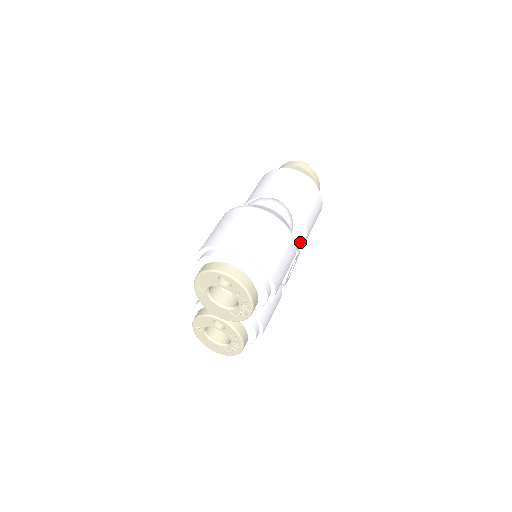
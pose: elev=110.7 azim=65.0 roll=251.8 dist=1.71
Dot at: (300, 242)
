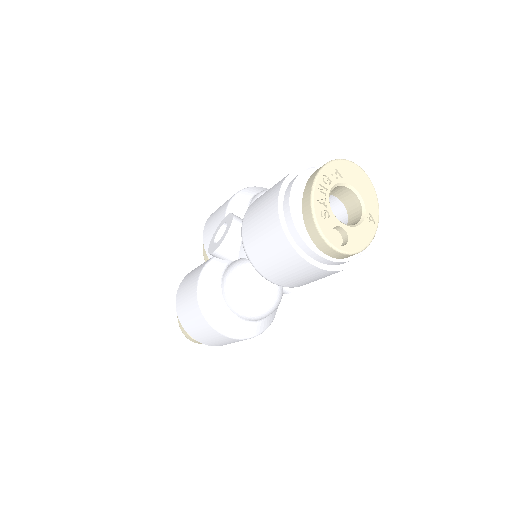
Dot at: occluded
